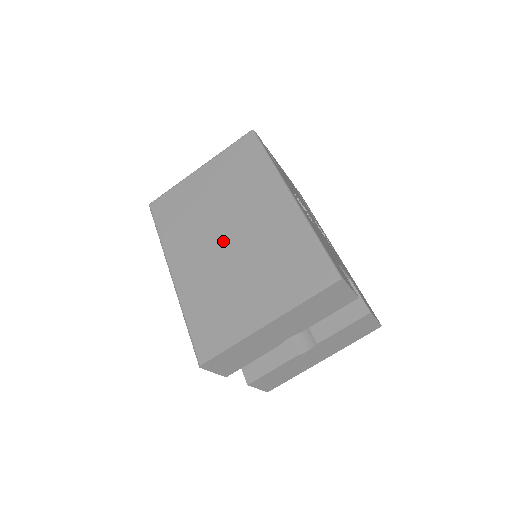
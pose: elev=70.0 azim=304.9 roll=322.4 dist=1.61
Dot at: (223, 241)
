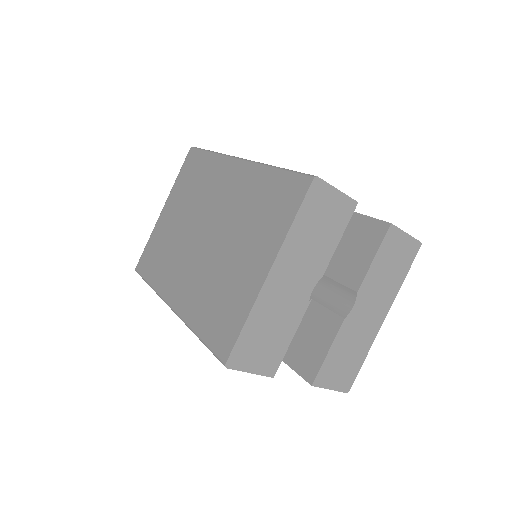
Dot at: (201, 242)
